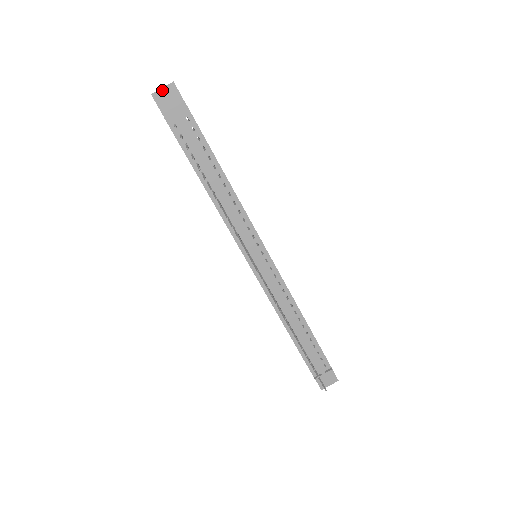
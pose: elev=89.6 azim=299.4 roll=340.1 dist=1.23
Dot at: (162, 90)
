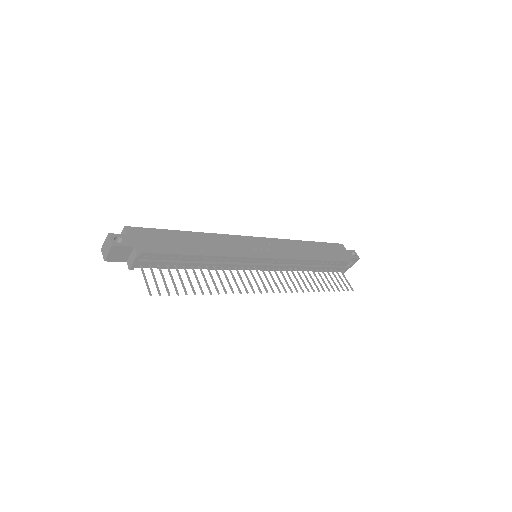
Dot at: (109, 254)
